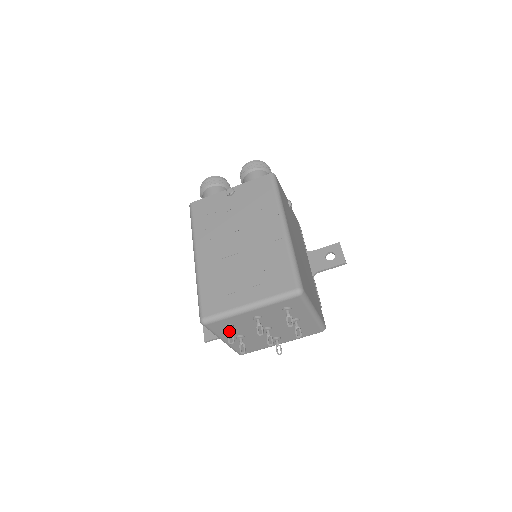
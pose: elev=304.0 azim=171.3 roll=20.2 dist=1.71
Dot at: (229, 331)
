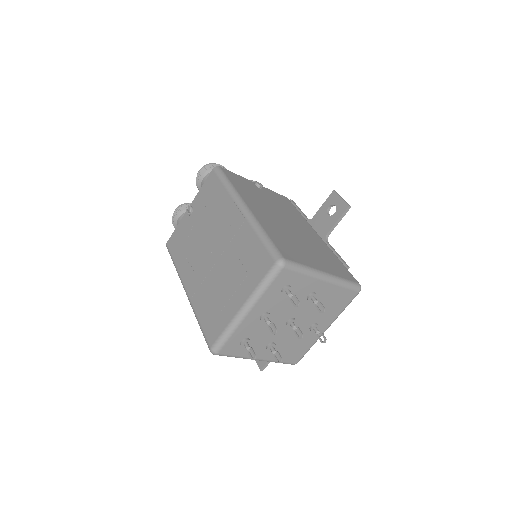
Dot at: (245, 347)
